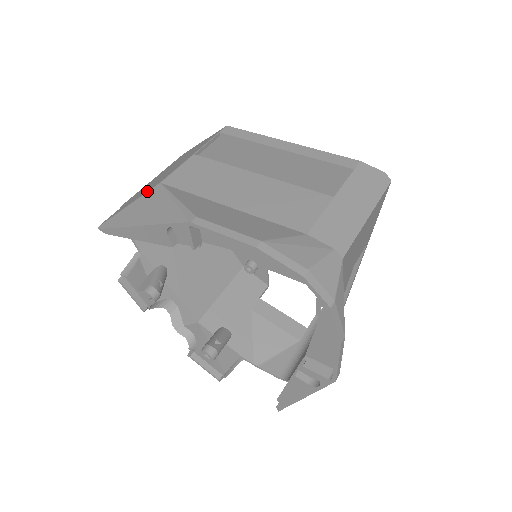
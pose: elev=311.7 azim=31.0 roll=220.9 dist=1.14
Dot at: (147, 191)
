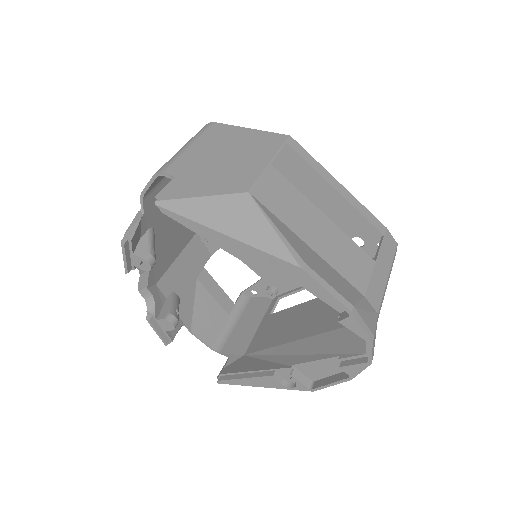
Dot at: (230, 193)
